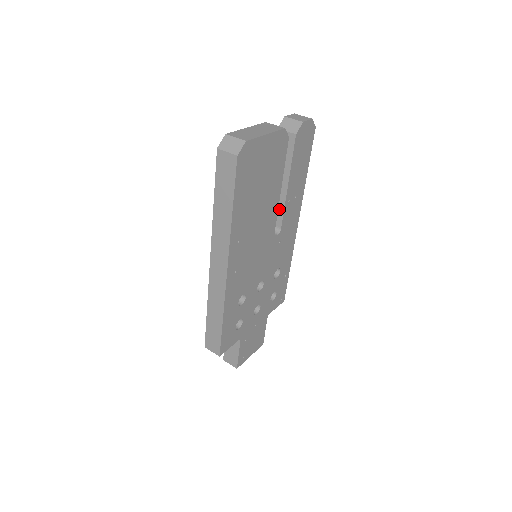
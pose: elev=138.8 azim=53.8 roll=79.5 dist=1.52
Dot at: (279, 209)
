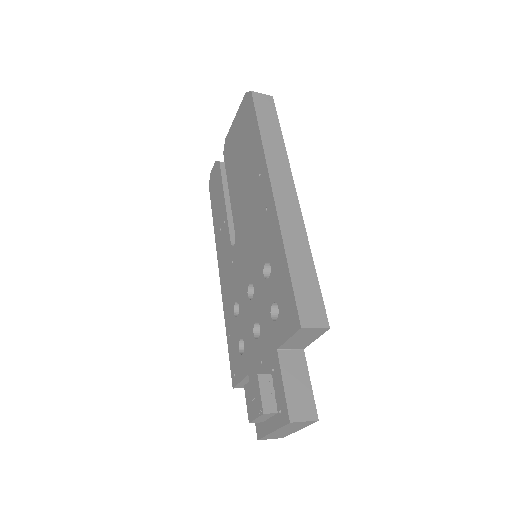
Dot at: occluded
